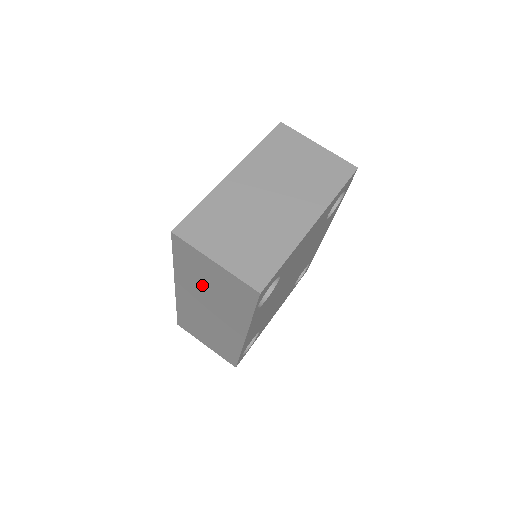
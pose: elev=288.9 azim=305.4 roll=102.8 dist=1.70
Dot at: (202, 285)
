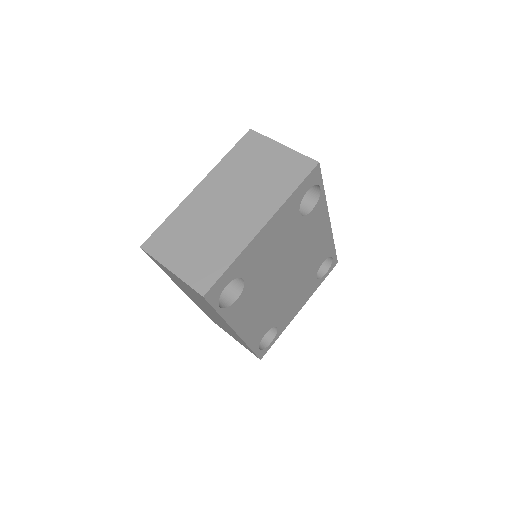
Dot at: (185, 289)
